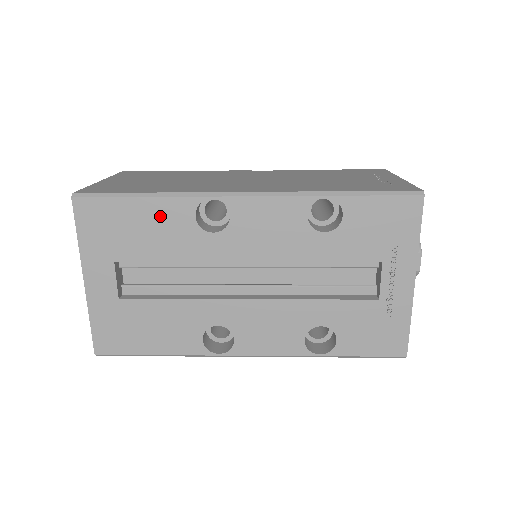
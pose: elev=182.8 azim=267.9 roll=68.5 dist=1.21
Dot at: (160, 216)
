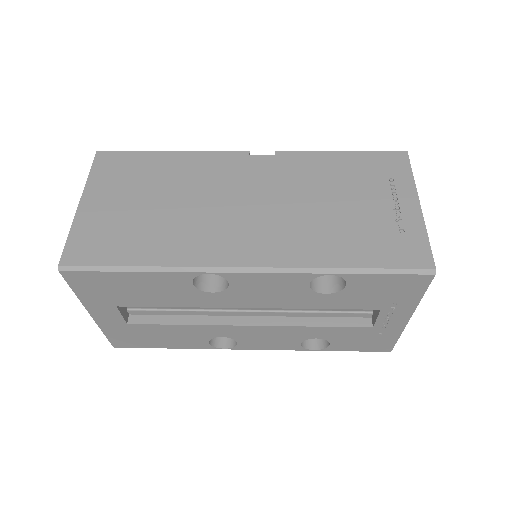
Dot at: (156, 283)
